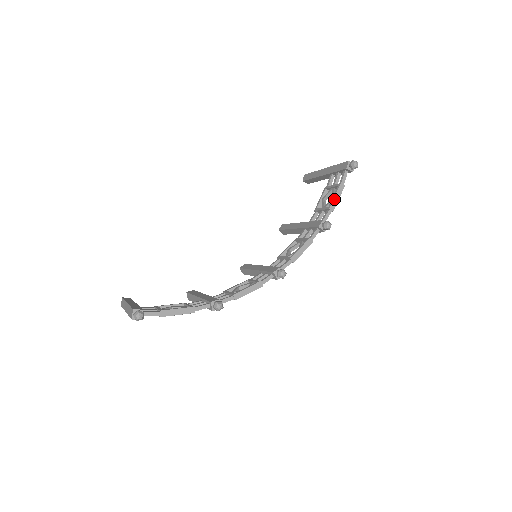
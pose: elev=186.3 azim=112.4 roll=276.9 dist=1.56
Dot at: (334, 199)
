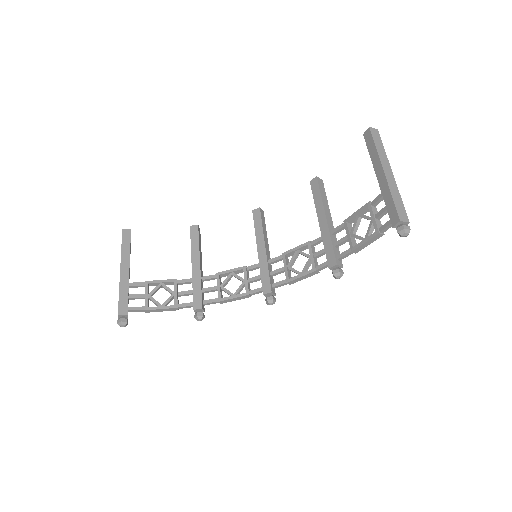
Dot at: (362, 245)
